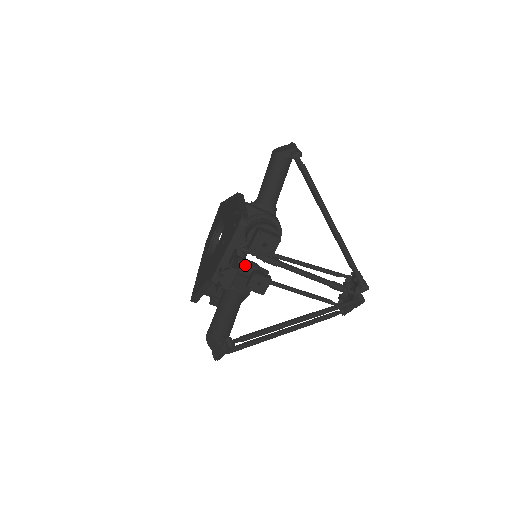
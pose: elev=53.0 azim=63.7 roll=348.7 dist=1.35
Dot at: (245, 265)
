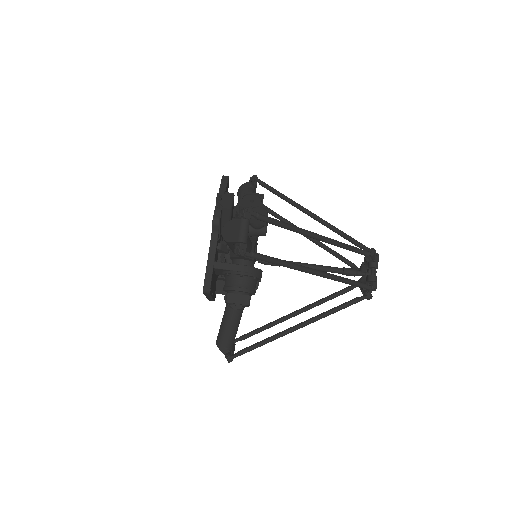
Dot at: occluded
